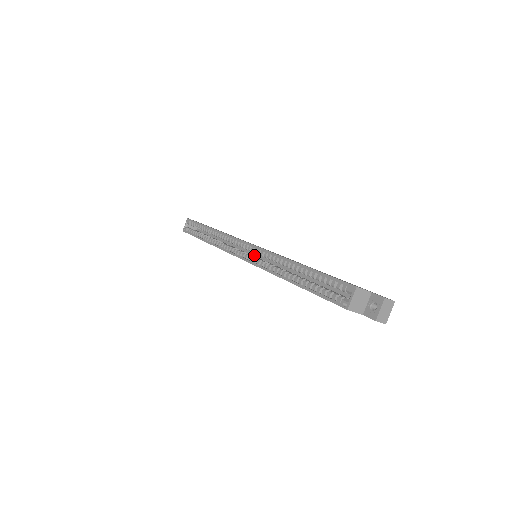
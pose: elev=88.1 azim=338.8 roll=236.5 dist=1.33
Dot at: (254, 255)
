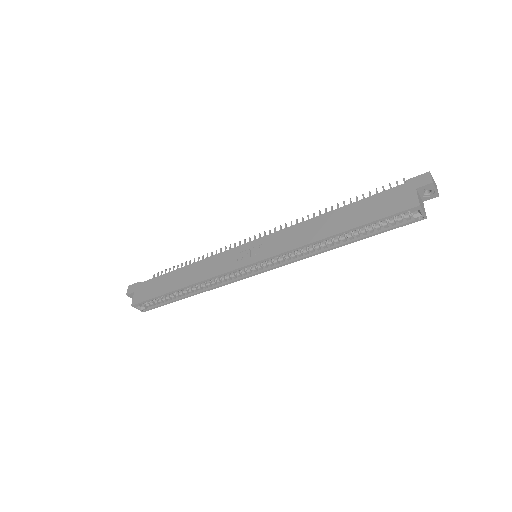
Dot at: occluded
